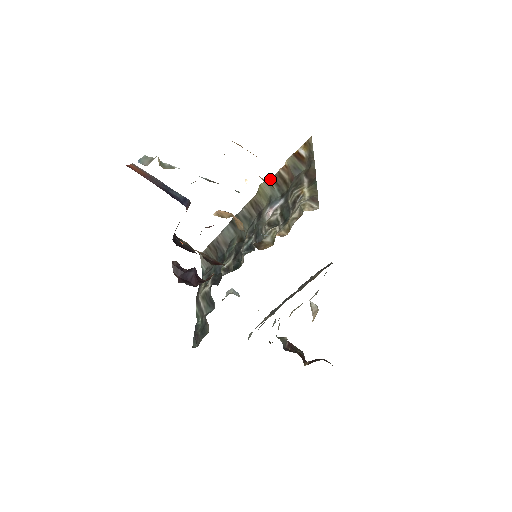
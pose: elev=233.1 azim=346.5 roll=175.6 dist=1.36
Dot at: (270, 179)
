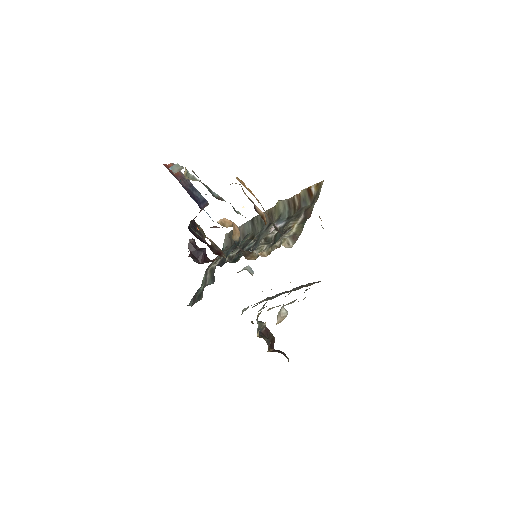
Dot at: (286, 200)
